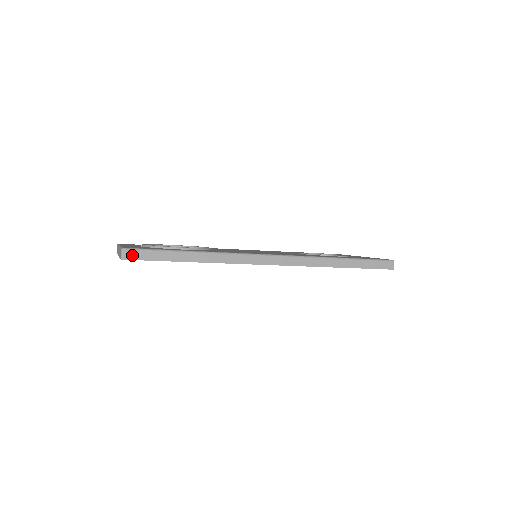
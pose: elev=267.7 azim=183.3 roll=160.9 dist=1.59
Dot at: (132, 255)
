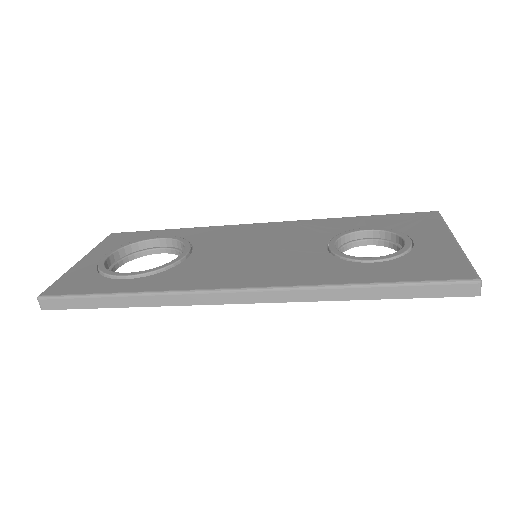
Dot at: (50, 304)
